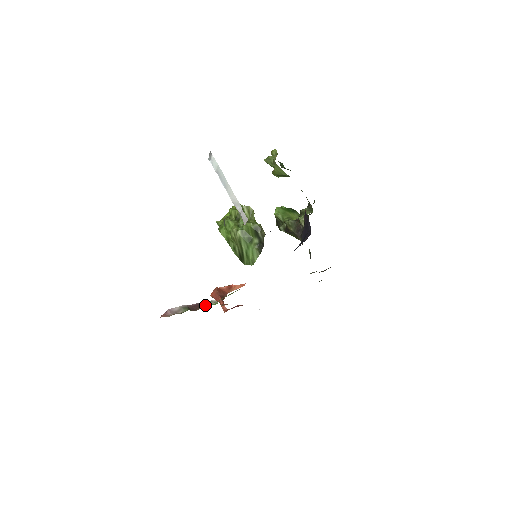
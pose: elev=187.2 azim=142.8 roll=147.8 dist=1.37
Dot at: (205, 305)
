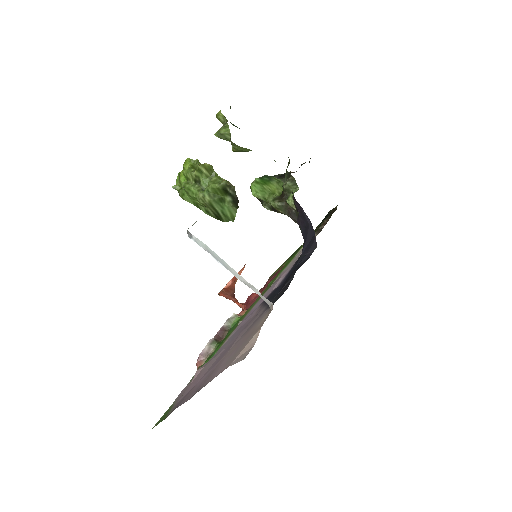
Dot at: (228, 326)
